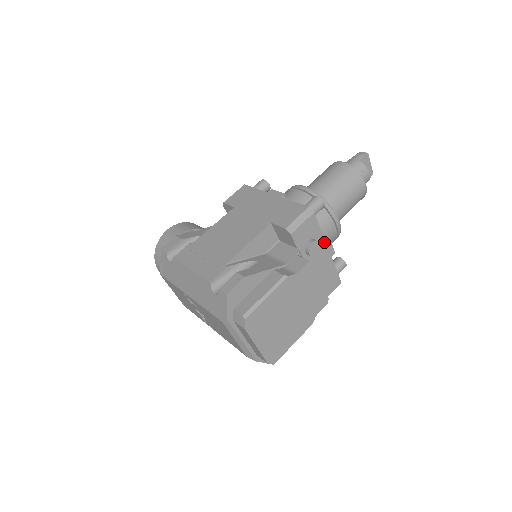
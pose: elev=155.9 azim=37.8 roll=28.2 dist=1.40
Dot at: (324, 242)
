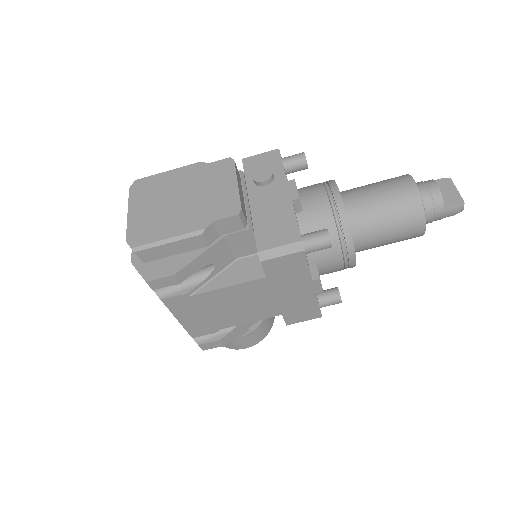
Dot at: (285, 180)
